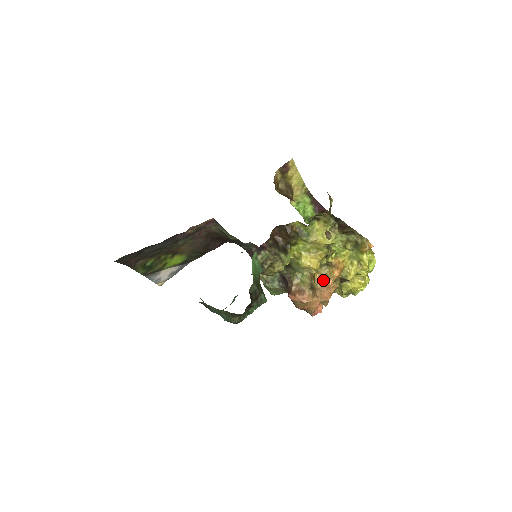
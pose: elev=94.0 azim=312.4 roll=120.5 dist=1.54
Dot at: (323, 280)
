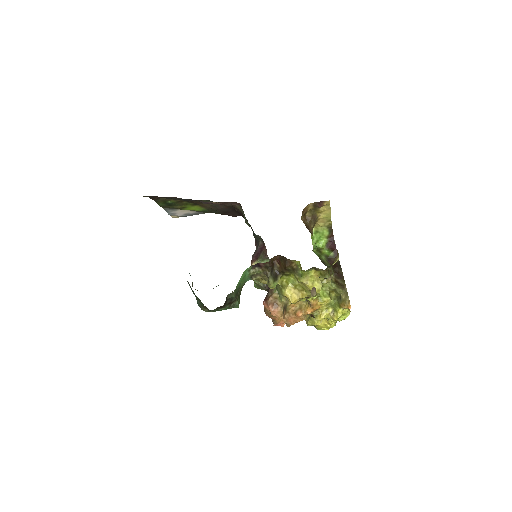
Dot at: (296, 309)
